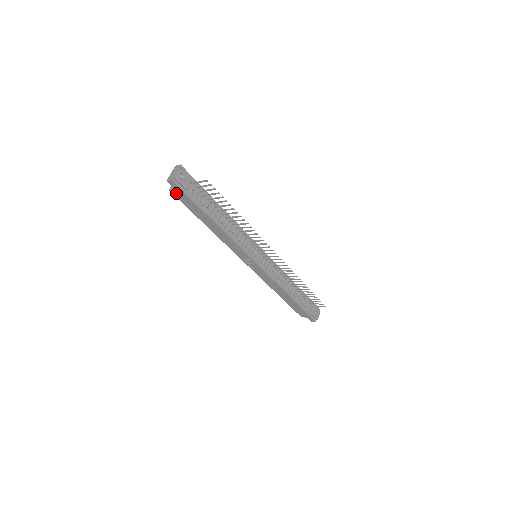
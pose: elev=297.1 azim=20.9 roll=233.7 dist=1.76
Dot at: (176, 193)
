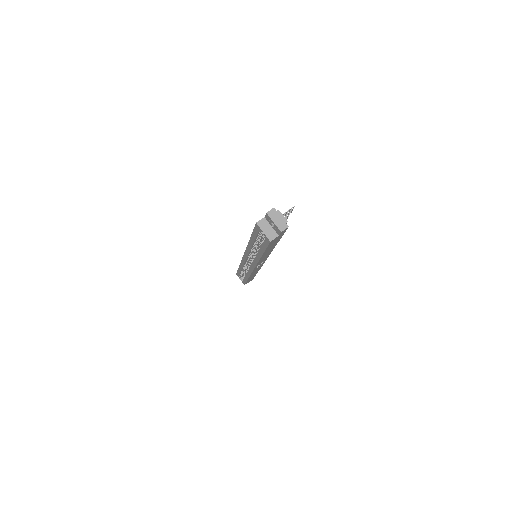
Dot at: (274, 240)
